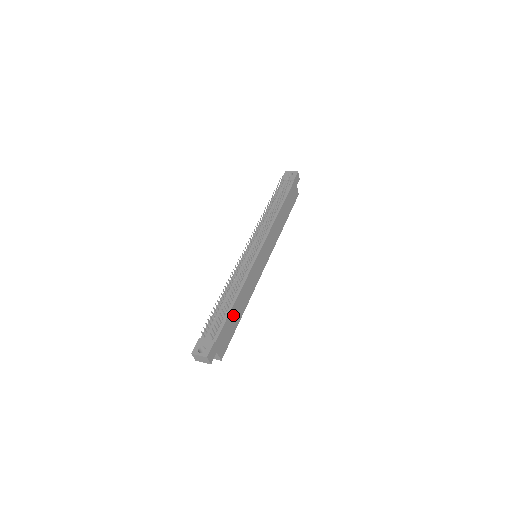
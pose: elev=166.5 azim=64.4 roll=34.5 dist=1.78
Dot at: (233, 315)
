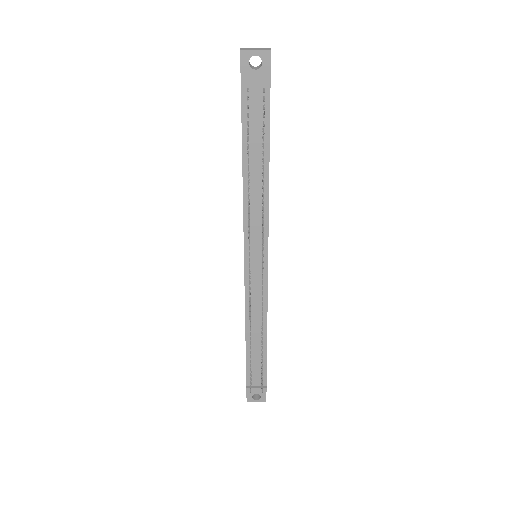
Dot at: occluded
